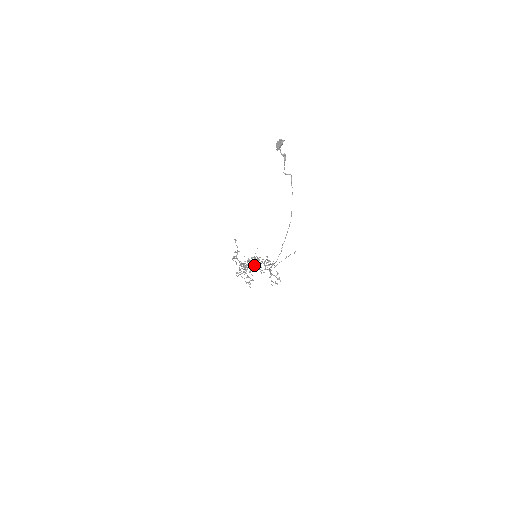
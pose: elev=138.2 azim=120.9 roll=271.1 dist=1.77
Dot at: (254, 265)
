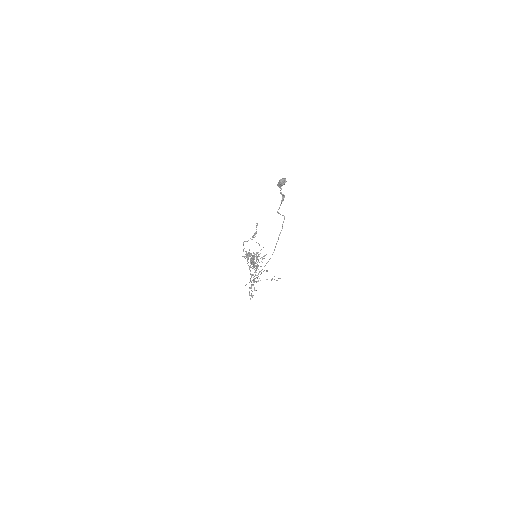
Dot at: occluded
